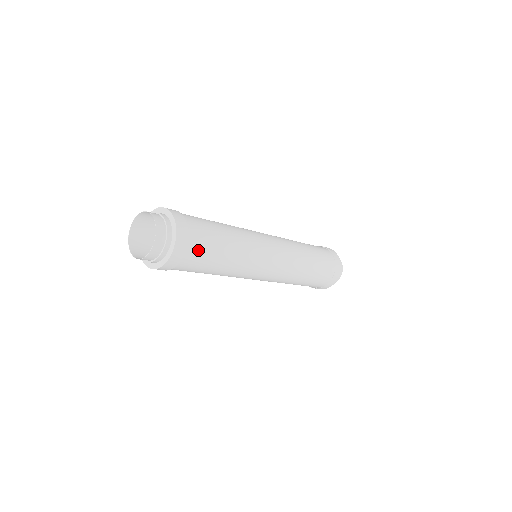
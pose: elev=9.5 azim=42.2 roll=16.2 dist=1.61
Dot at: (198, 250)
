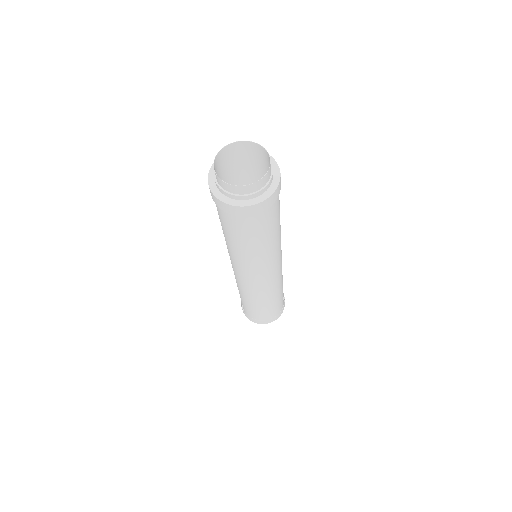
Dot at: occluded
